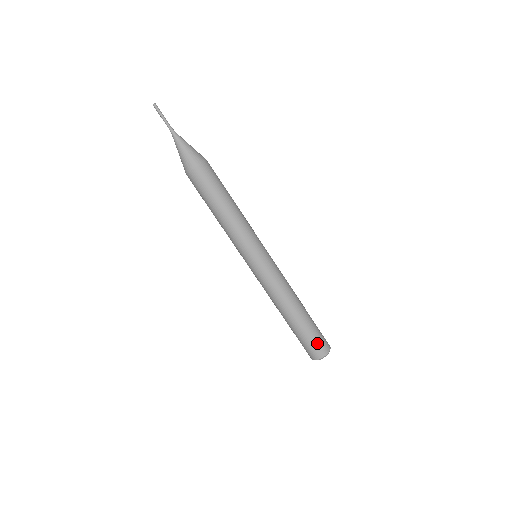
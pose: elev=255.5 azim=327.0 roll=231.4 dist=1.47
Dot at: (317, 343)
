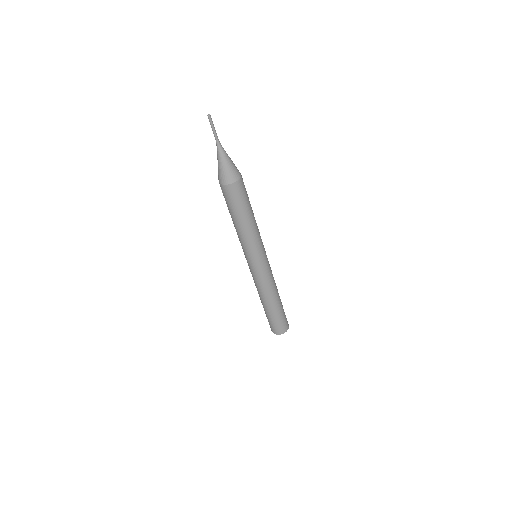
Dot at: (285, 320)
